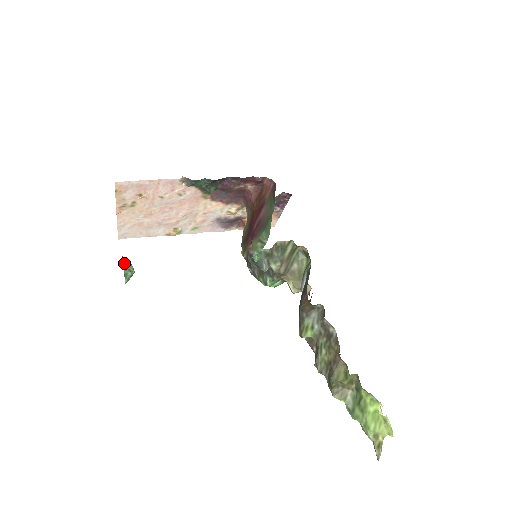
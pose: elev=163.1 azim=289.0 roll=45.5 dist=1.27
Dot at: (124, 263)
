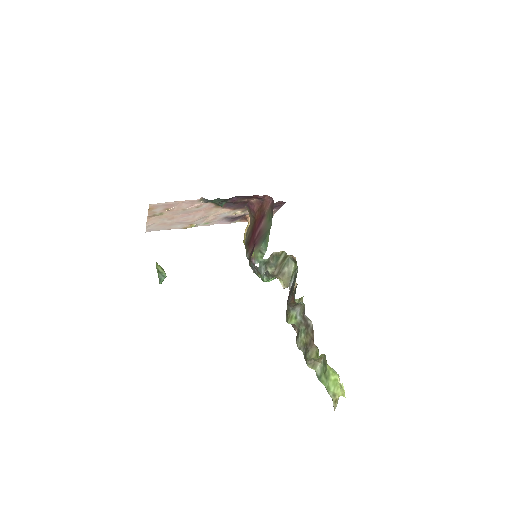
Dot at: (158, 270)
